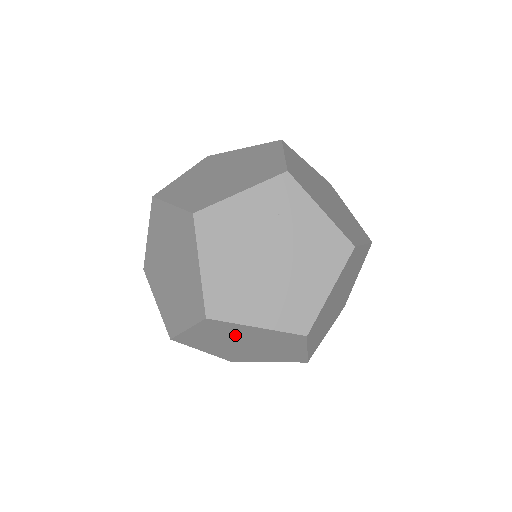
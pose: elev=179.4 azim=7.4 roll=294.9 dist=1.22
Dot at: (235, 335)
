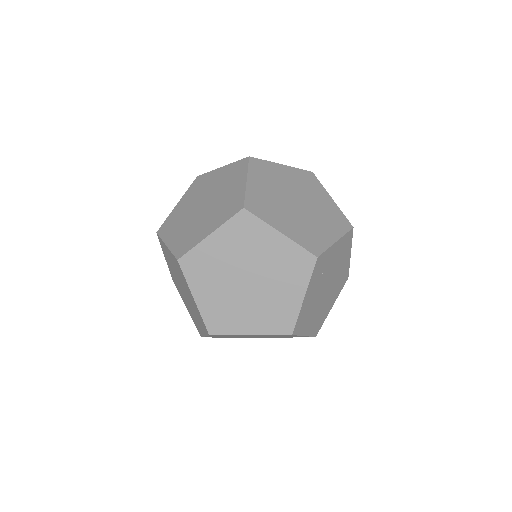
Dot at: occluded
